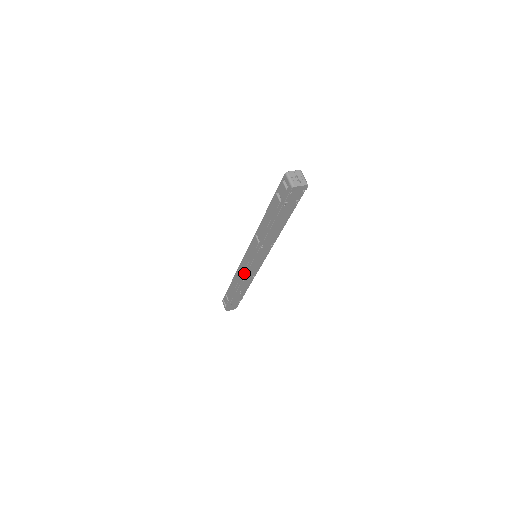
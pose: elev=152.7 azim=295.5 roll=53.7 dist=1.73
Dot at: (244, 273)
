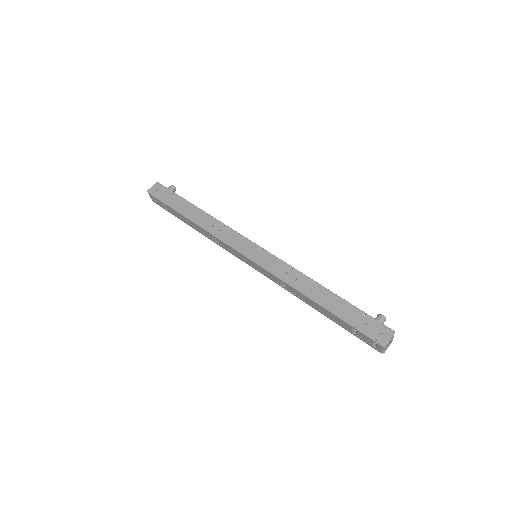
Dot at: (228, 251)
